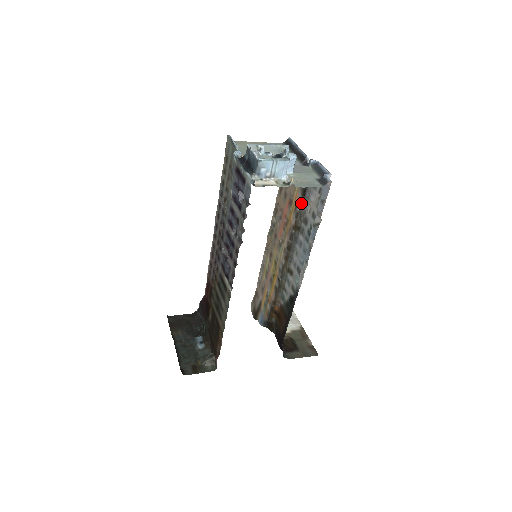
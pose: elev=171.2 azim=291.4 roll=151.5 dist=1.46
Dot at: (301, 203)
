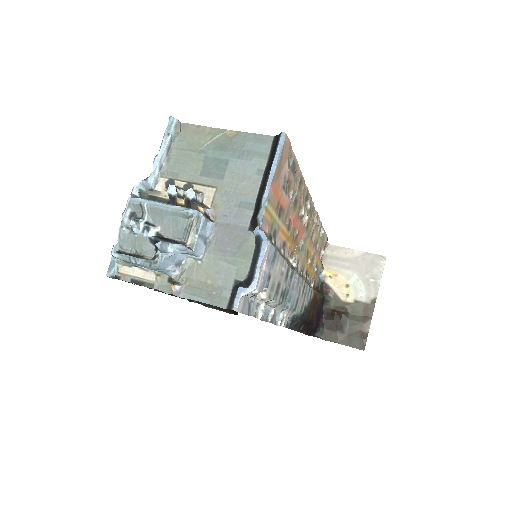
Dot at: (279, 251)
